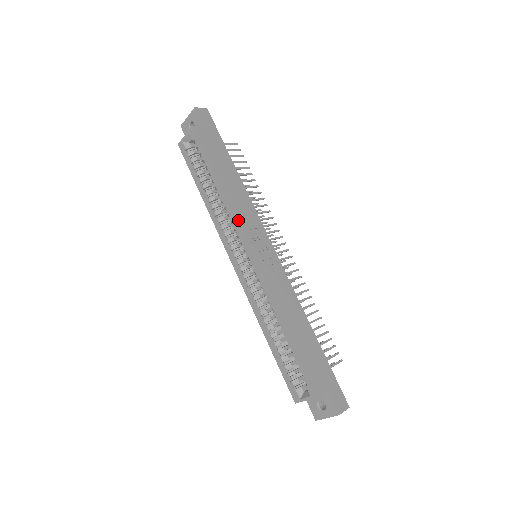
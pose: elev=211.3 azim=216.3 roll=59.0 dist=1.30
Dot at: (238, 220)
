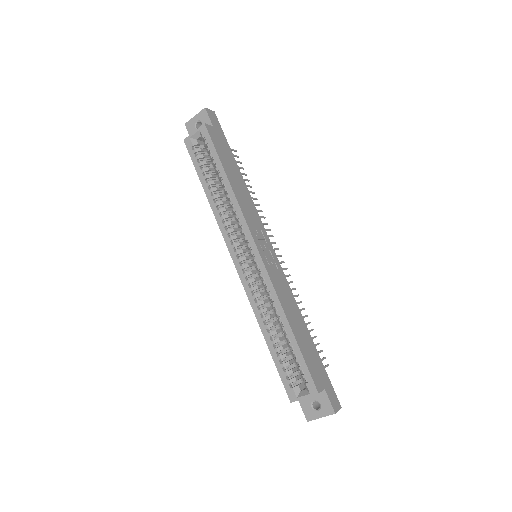
Dot at: (246, 218)
